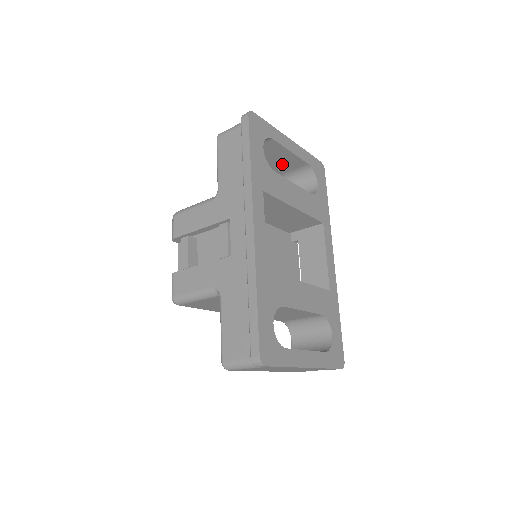
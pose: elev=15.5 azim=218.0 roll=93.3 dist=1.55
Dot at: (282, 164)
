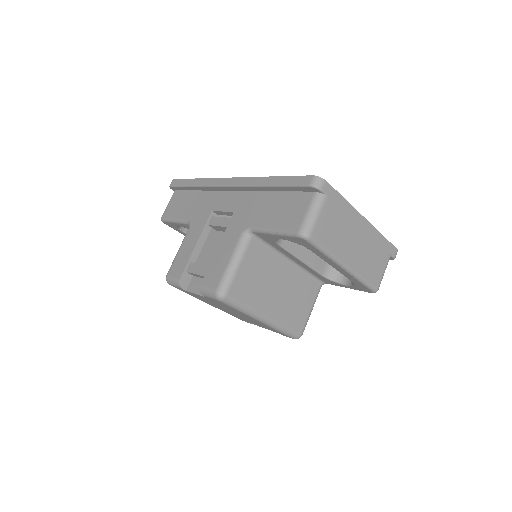
Dot at: occluded
